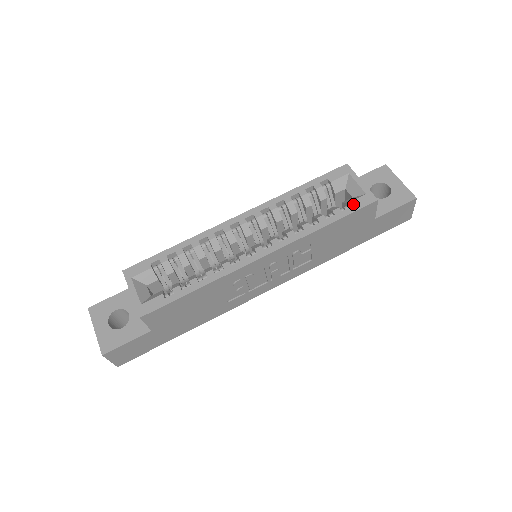
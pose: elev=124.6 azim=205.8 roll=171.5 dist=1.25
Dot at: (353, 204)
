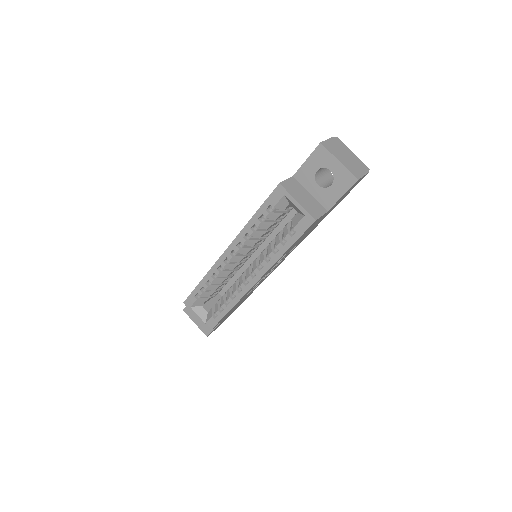
Dot at: (298, 228)
